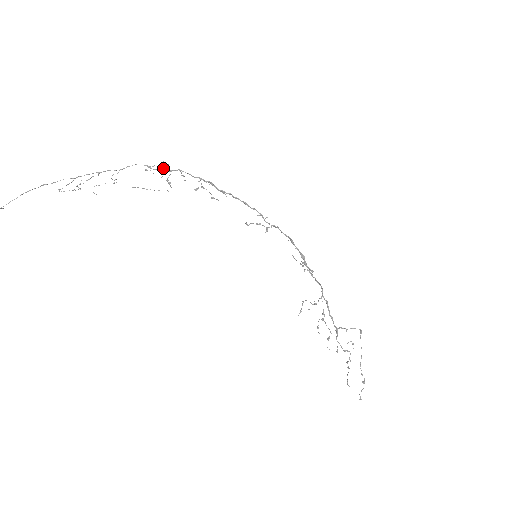
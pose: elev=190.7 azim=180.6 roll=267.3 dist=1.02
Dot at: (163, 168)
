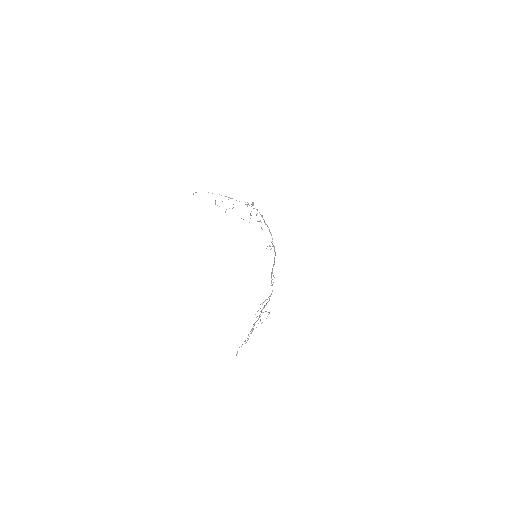
Dot at: (252, 205)
